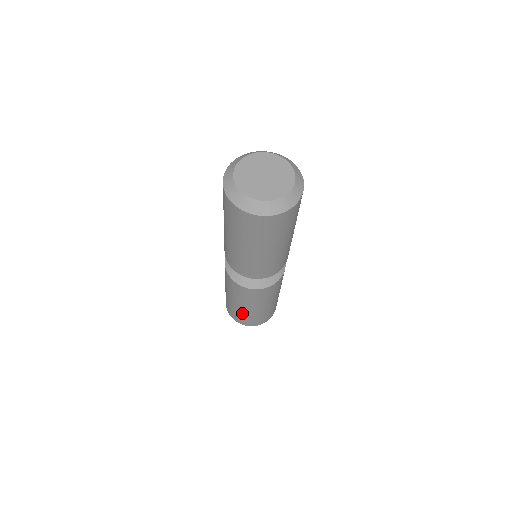
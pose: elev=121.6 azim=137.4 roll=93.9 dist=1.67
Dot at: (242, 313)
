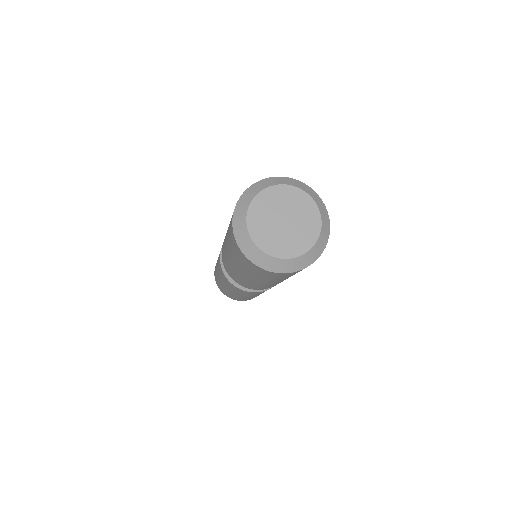
Dot at: (221, 285)
